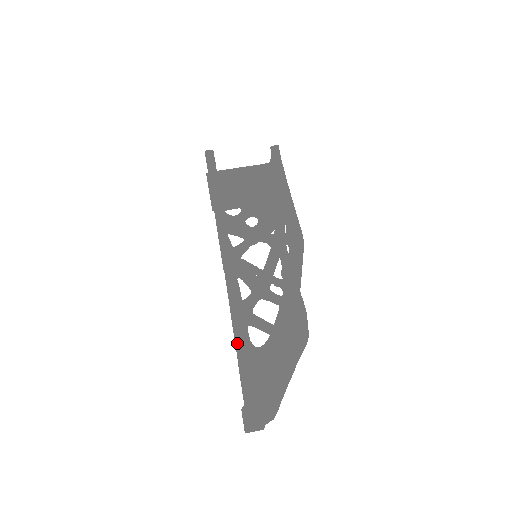
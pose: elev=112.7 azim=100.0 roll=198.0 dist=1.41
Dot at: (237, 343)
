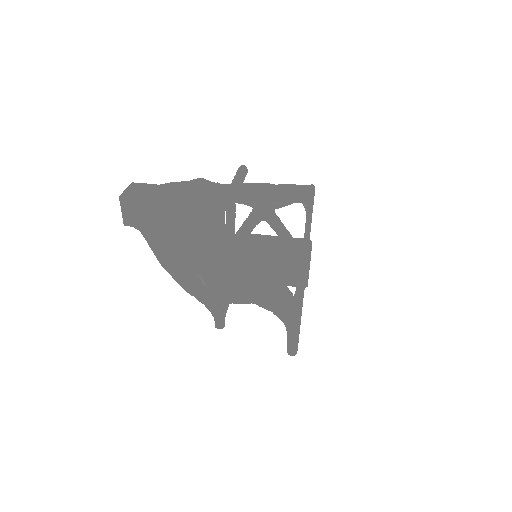
Dot at: occluded
